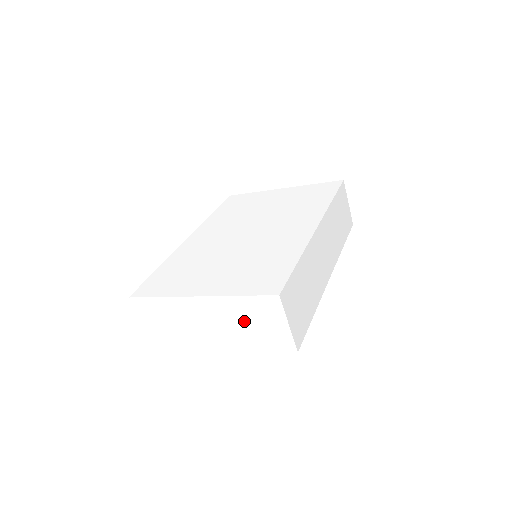
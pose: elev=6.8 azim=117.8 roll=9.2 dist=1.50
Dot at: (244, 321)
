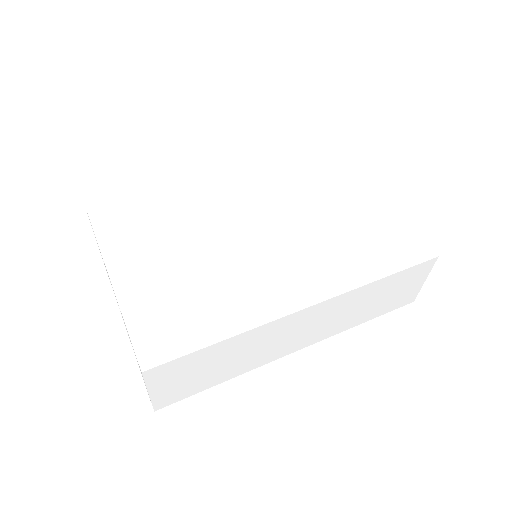
Dot at: occluded
